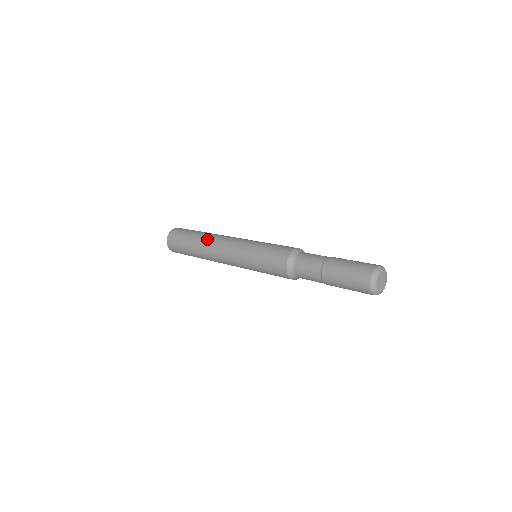
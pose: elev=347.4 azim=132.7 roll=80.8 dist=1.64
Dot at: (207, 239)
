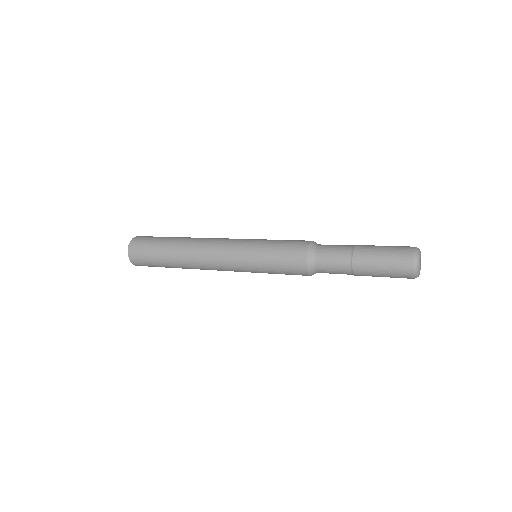
Dot at: occluded
